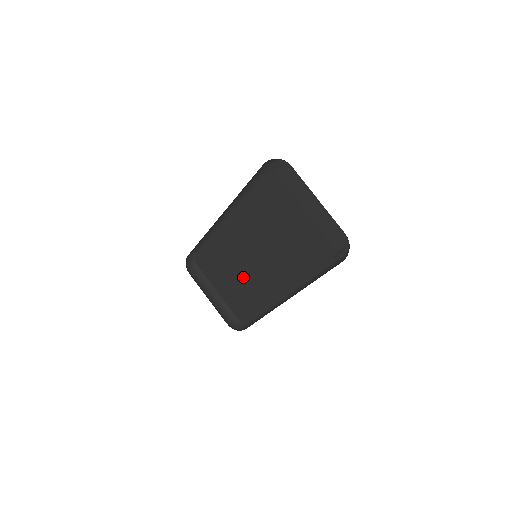
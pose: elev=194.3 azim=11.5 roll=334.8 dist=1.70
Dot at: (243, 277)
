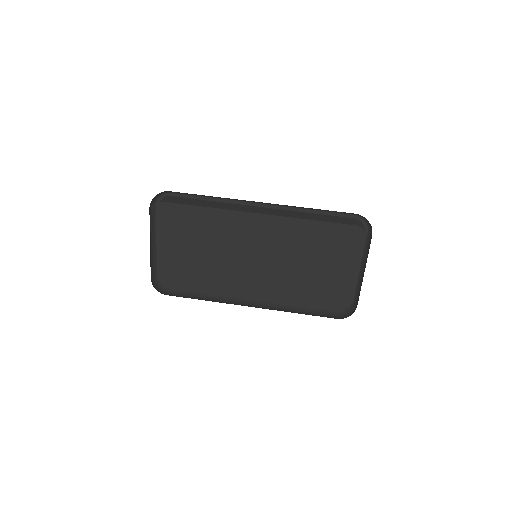
Dot at: (212, 254)
